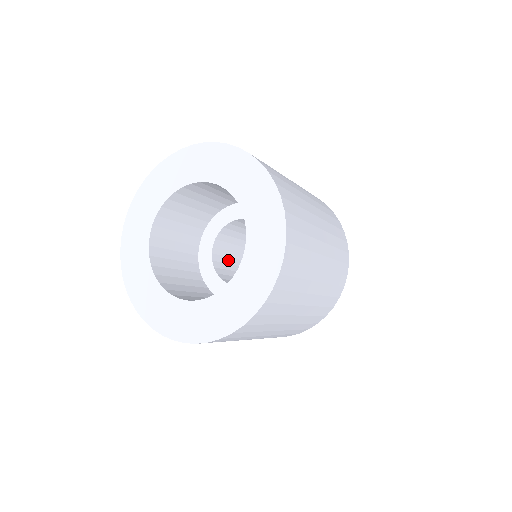
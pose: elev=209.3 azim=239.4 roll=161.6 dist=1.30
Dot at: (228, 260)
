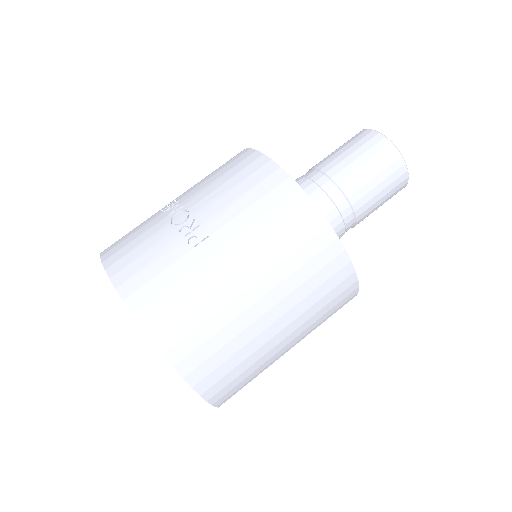
Dot at: occluded
